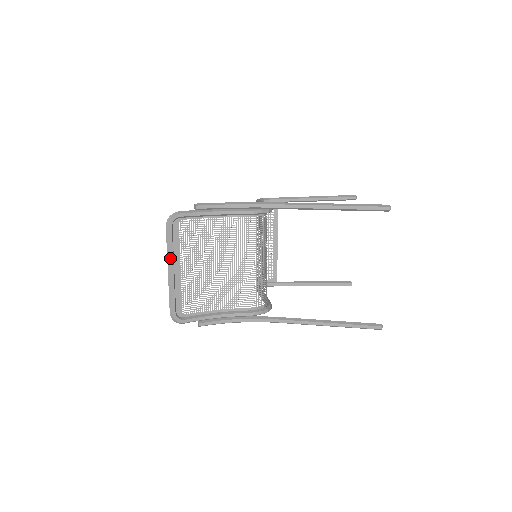
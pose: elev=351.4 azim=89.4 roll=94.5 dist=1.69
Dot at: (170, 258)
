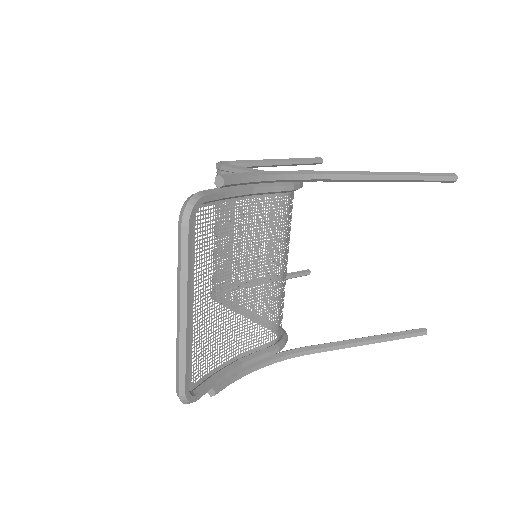
Dot at: (187, 288)
